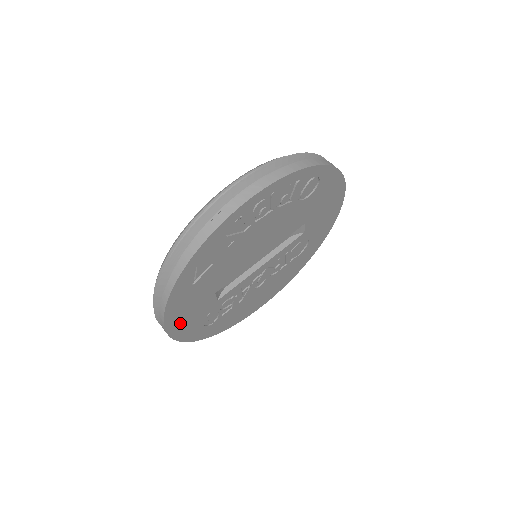
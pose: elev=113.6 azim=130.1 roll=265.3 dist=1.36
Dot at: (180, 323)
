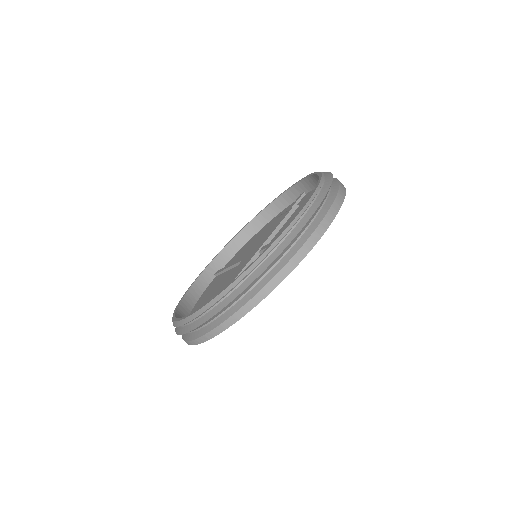
Dot at: occluded
